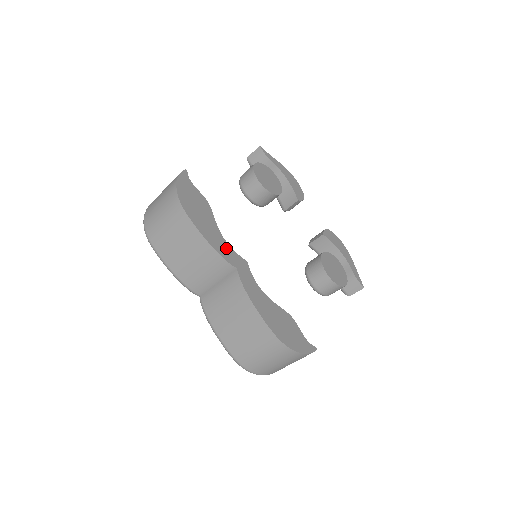
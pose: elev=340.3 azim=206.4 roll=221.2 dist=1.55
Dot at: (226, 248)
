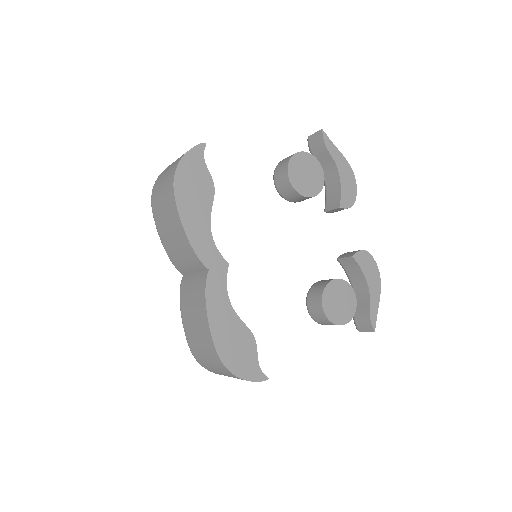
Dot at: (208, 244)
